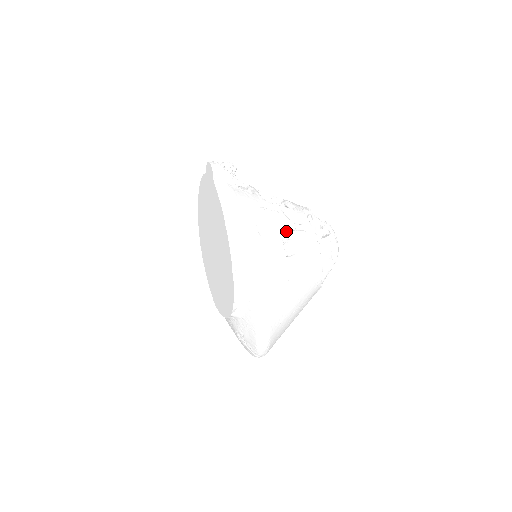
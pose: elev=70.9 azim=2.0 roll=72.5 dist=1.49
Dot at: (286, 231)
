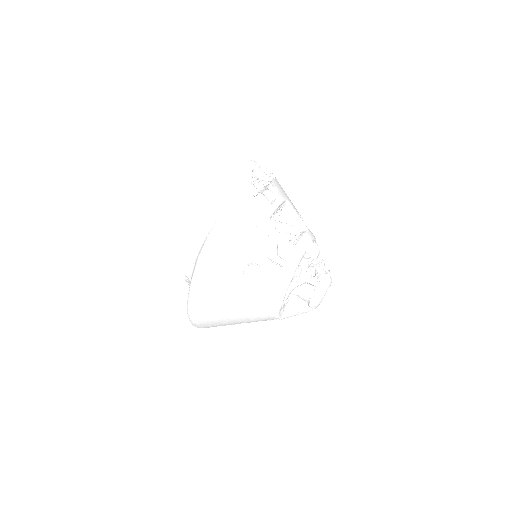
Dot at: (261, 257)
